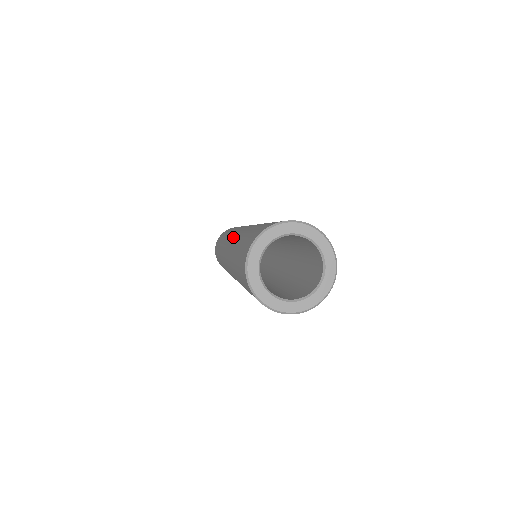
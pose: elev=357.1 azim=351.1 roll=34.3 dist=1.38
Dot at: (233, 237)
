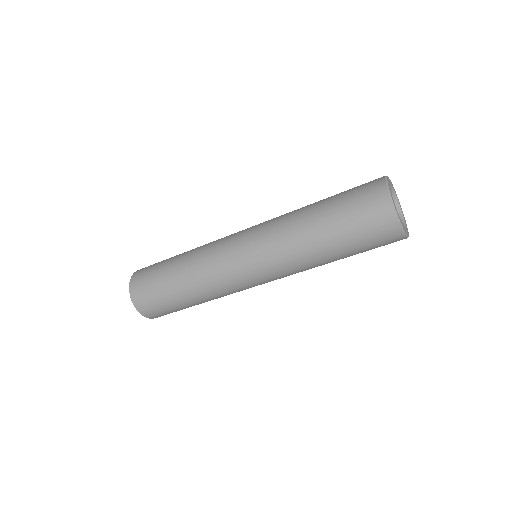
Dot at: (259, 236)
